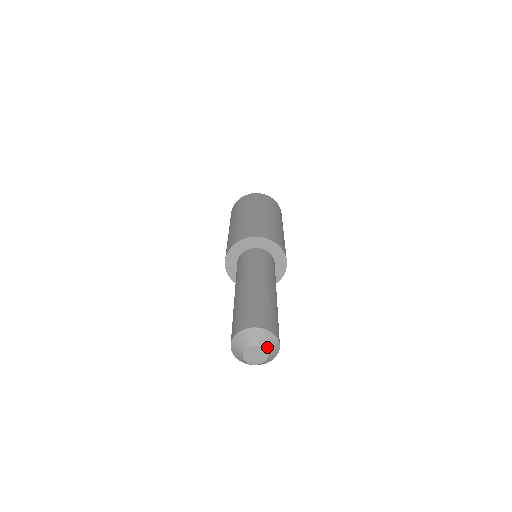
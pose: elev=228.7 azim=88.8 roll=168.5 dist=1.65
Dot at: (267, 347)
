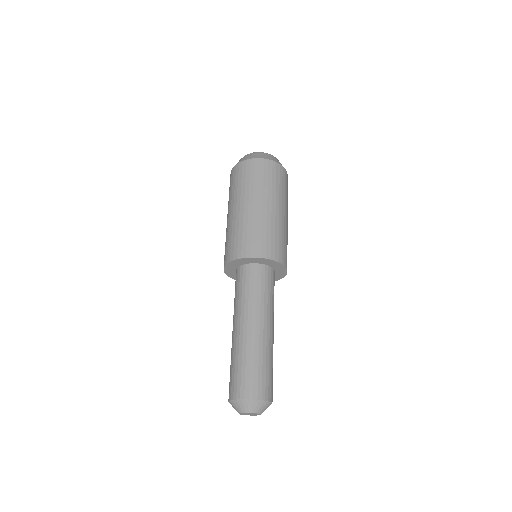
Dot at: (254, 411)
